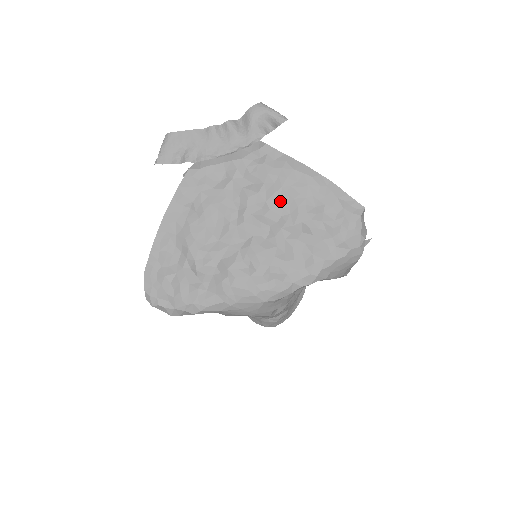
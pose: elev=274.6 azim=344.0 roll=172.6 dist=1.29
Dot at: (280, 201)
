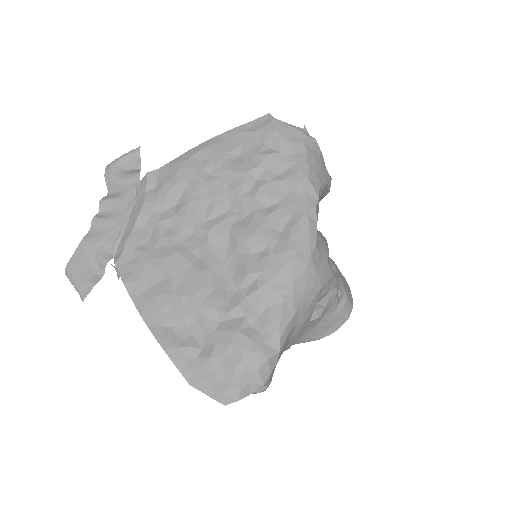
Dot at: (211, 185)
